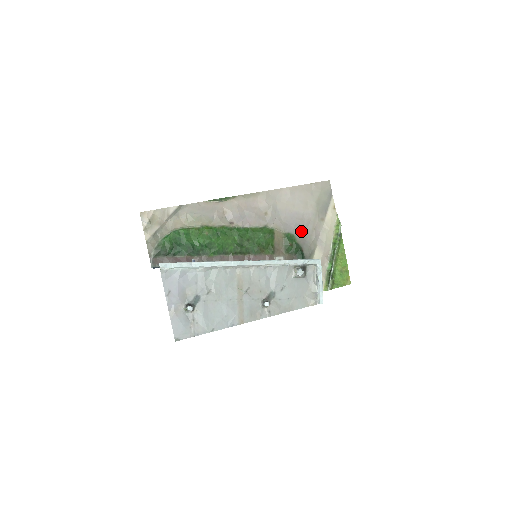
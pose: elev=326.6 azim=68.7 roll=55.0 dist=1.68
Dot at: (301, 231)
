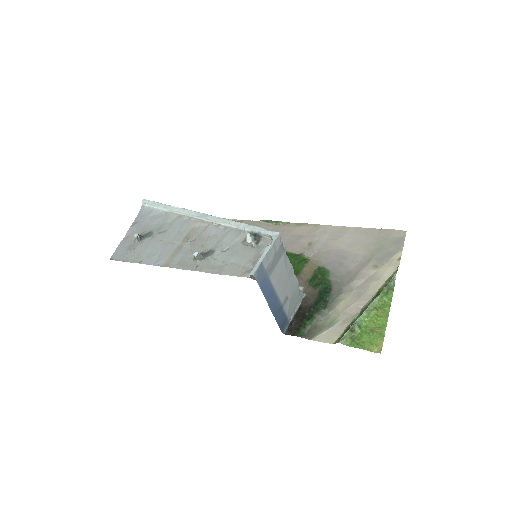
Dot at: (341, 270)
